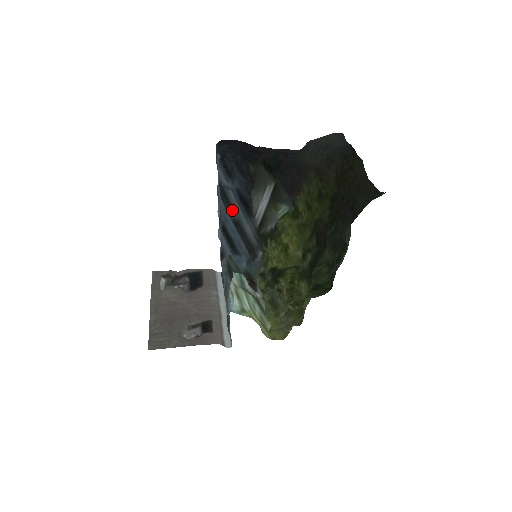
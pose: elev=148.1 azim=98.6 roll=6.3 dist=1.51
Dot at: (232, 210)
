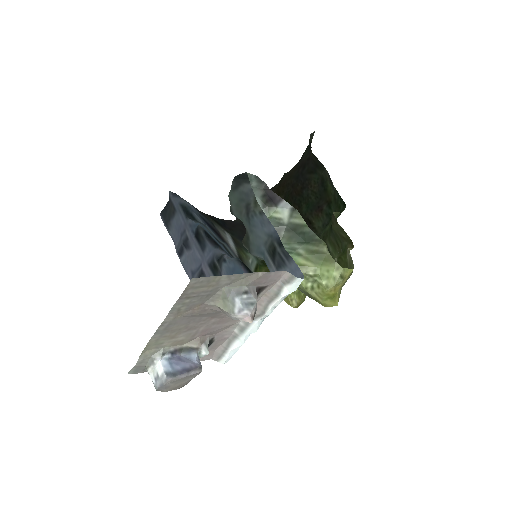
Dot at: (205, 227)
